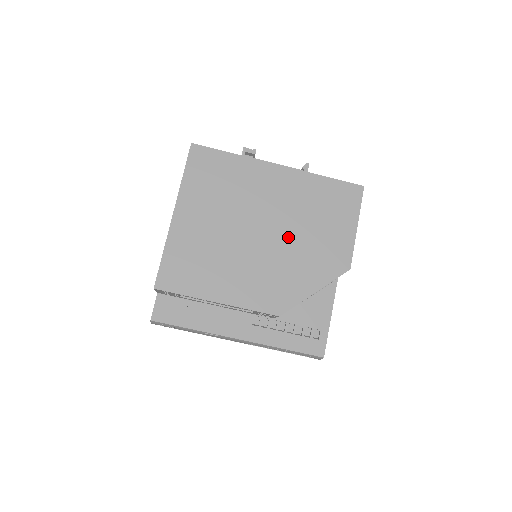
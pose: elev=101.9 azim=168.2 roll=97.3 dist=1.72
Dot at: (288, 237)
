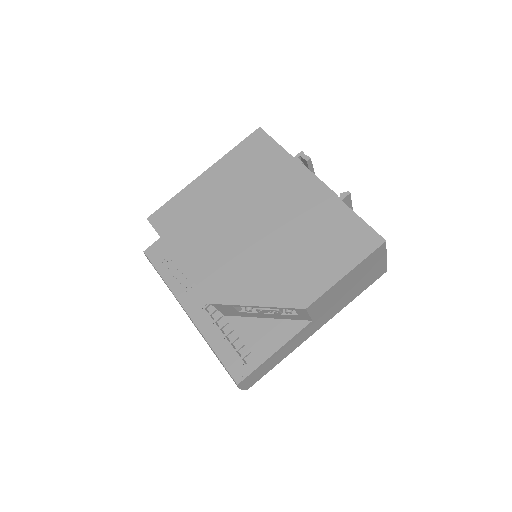
Dot at: (273, 243)
